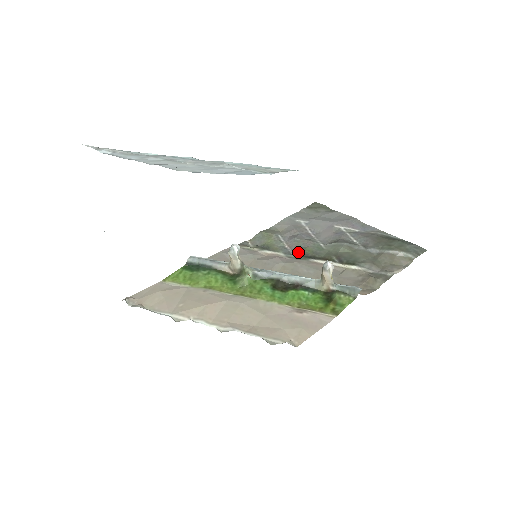
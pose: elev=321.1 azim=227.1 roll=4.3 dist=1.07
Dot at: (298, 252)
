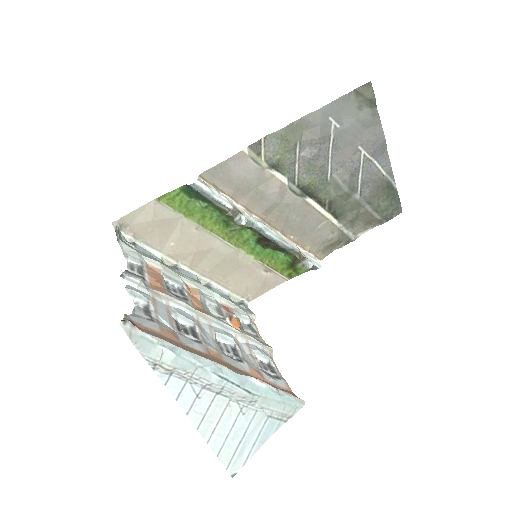
Dot at: (302, 183)
